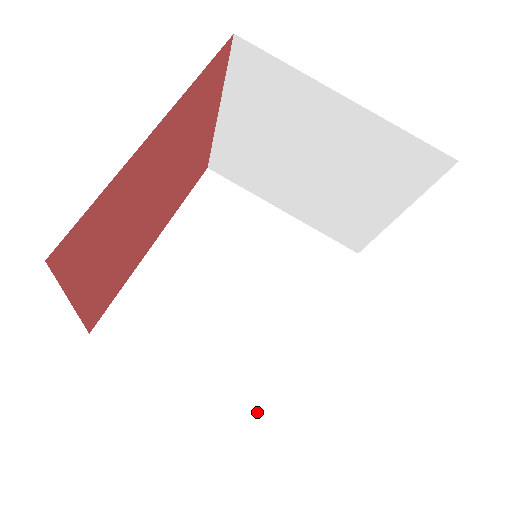
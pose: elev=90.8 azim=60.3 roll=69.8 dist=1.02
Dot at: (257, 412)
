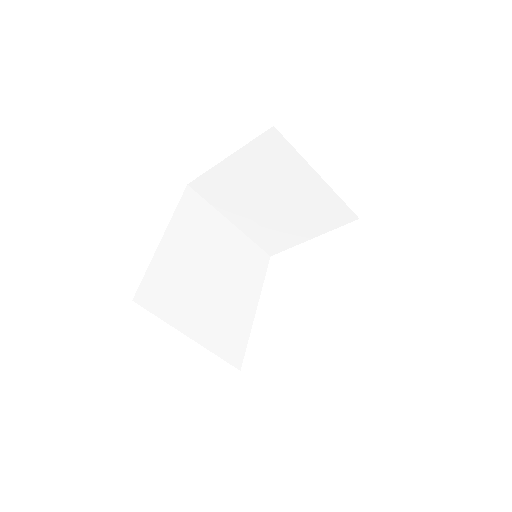
Dot at: (231, 354)
